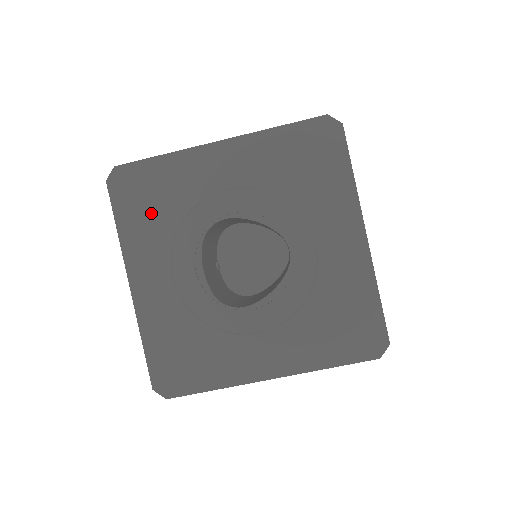
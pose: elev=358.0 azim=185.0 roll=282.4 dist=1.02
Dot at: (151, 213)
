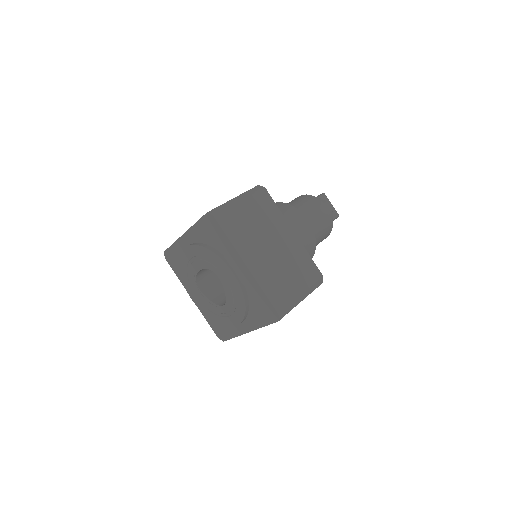
Dot at: (208, 238)
